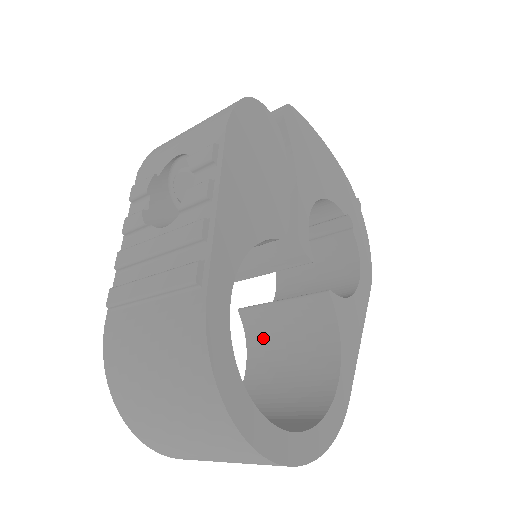
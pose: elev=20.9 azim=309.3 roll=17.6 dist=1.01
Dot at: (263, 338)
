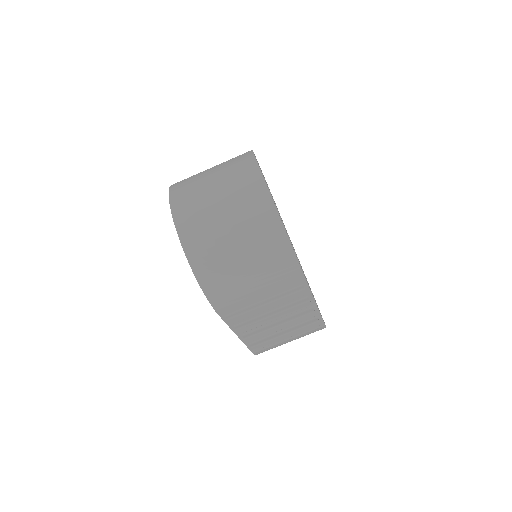
Dot at: occluded
